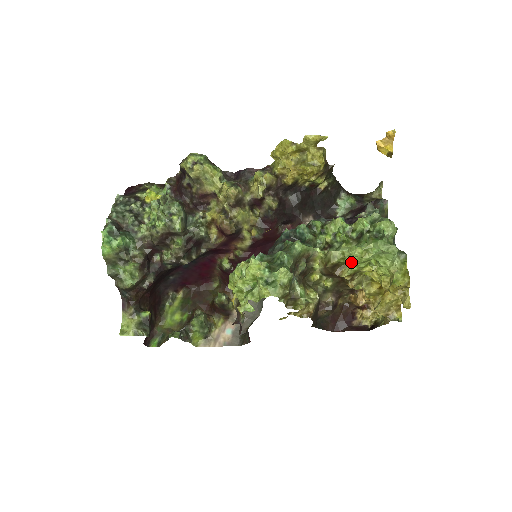
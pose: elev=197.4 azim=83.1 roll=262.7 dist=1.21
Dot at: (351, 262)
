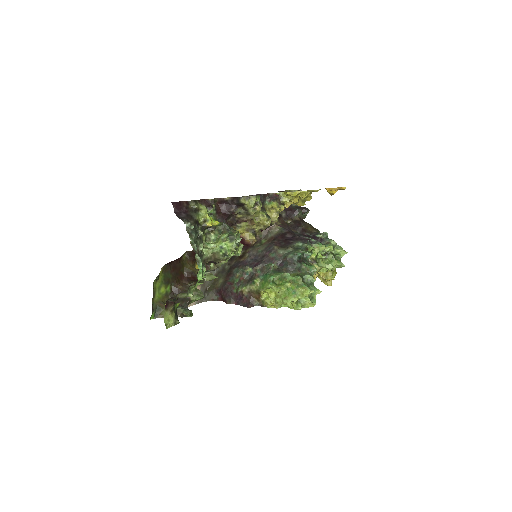
Dot at: occluded
